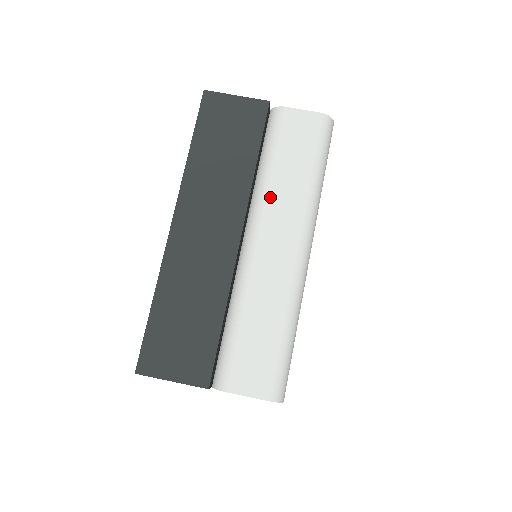
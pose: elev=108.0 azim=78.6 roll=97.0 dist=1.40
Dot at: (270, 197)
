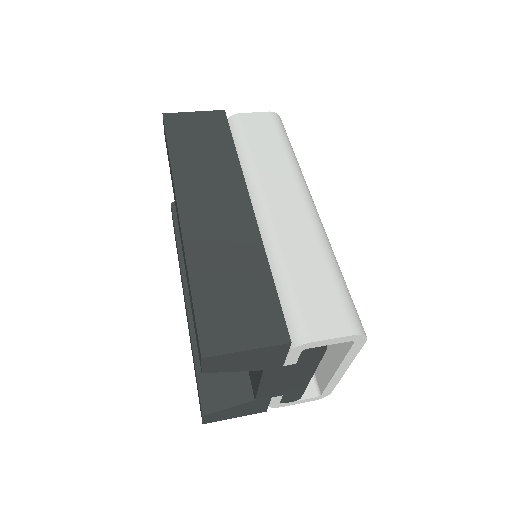
Dot at: (260, 173)
